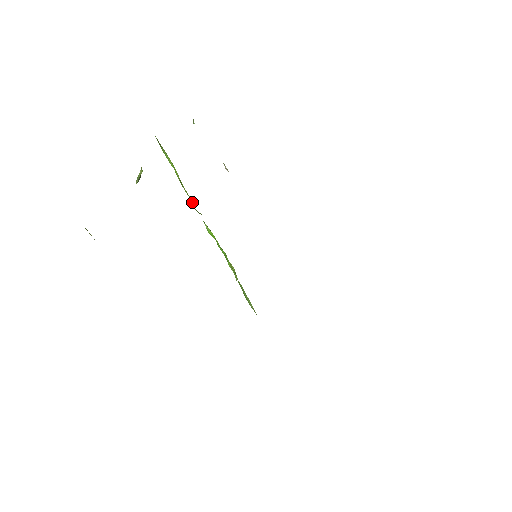
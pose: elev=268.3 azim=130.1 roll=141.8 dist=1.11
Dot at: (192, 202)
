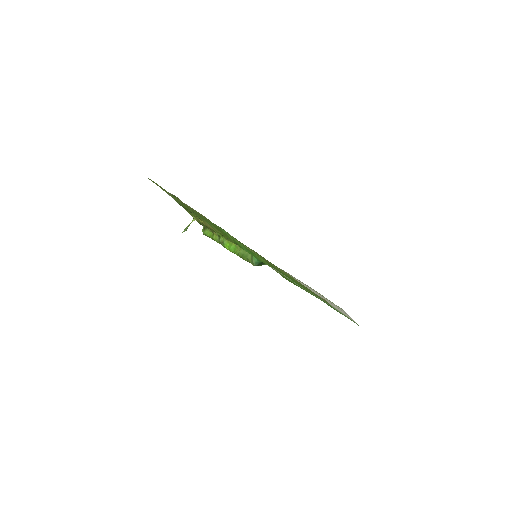
Dot at: (217, 241)
